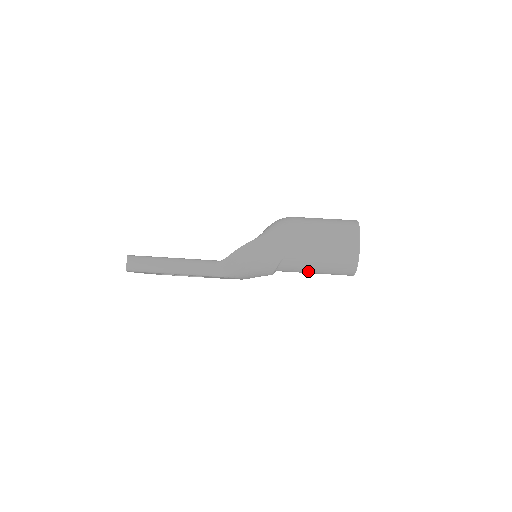
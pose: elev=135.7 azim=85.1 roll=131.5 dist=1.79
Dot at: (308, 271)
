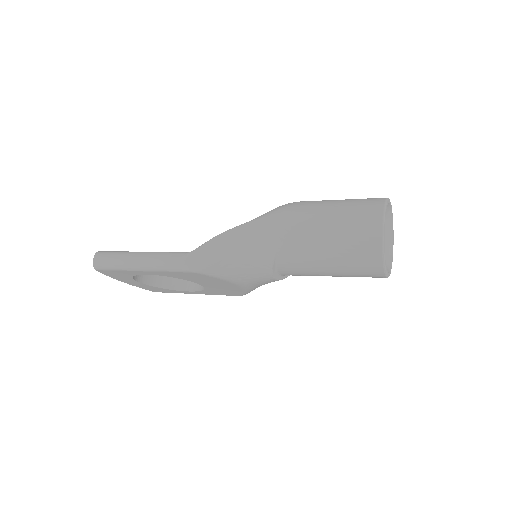
Dot at: (318, 270)
